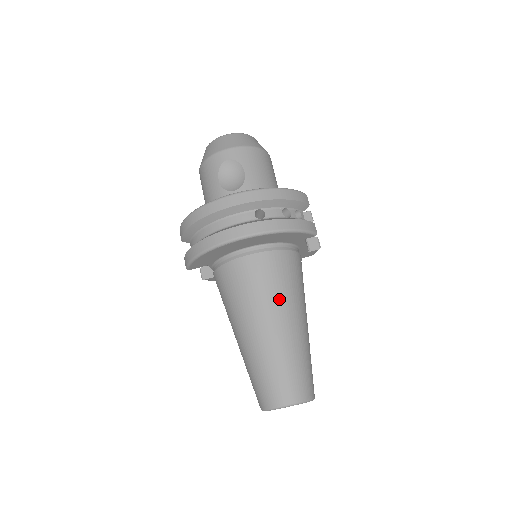
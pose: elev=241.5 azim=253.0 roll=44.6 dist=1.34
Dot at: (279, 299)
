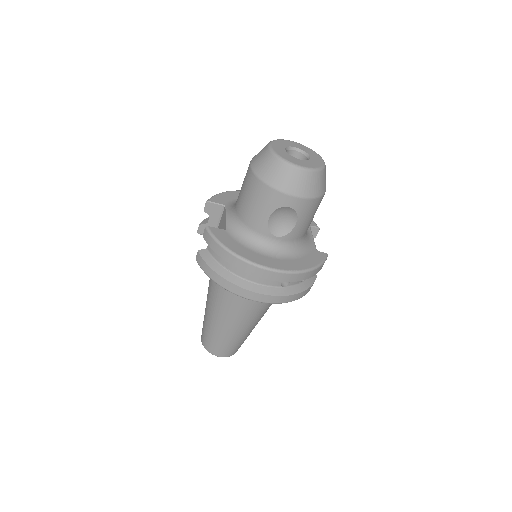
Dot at: (257, 315)
